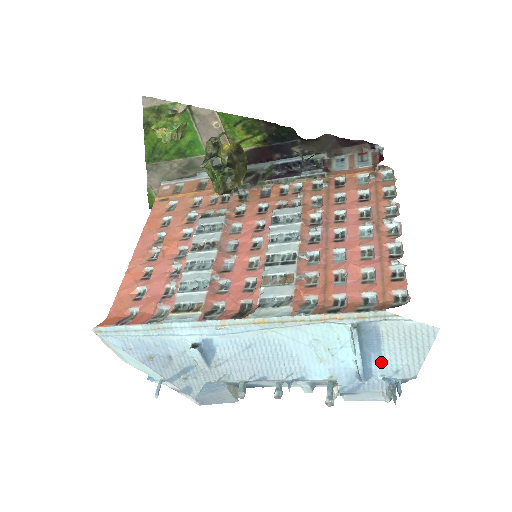
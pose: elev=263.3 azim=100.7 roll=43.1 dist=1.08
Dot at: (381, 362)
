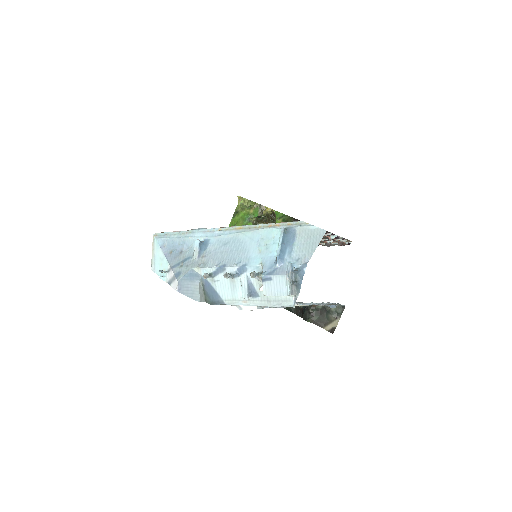
Dot at: (291, 253)
